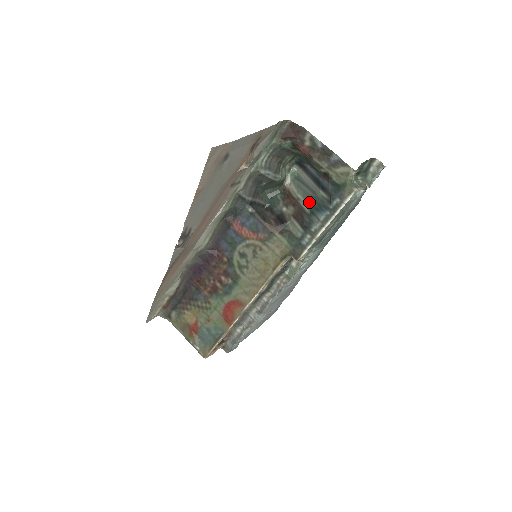
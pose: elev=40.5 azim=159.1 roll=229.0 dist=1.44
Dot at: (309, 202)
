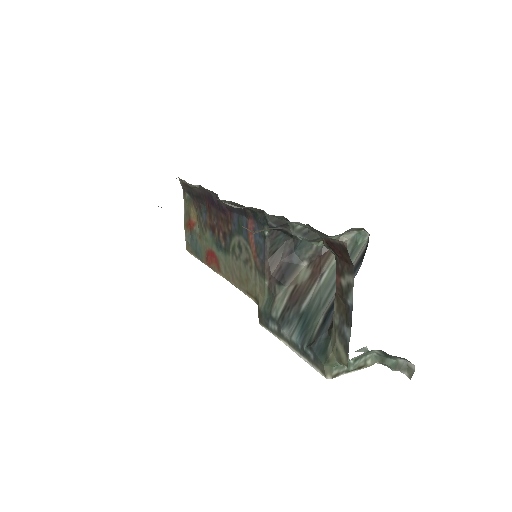
Dot at: (313, 302)
